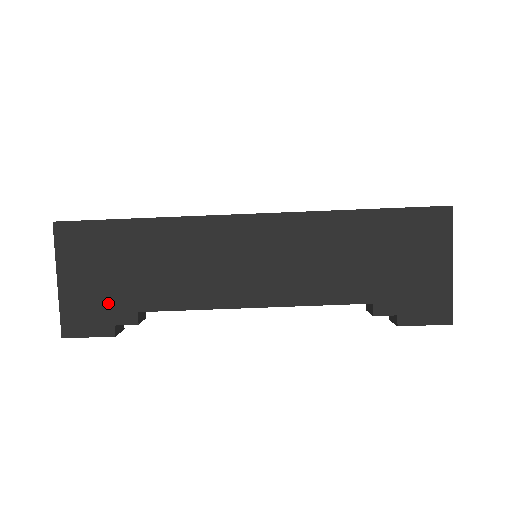
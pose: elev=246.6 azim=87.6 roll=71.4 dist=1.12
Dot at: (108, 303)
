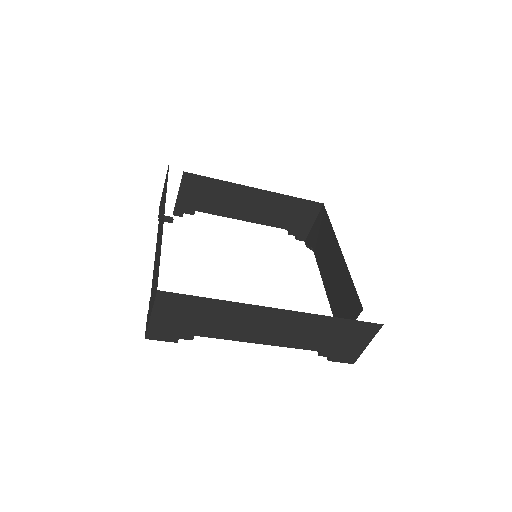
Dot at: (179, 330)
